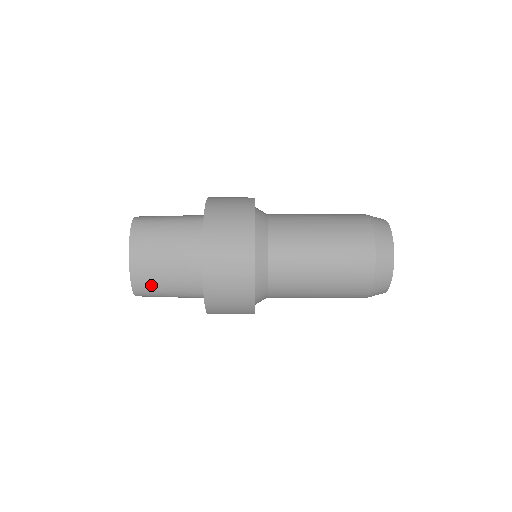
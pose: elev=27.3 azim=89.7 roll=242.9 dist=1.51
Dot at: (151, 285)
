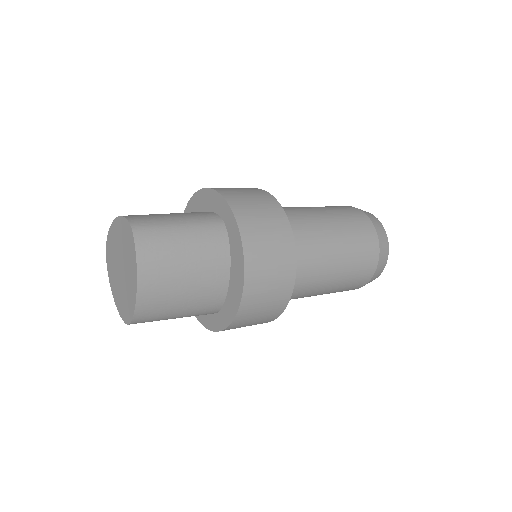
Dot at: (159, 312)
